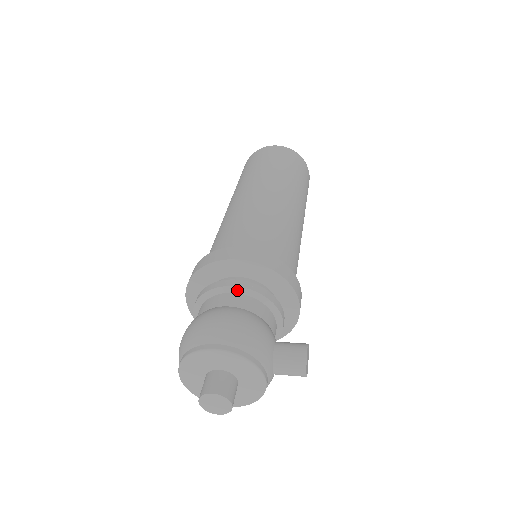
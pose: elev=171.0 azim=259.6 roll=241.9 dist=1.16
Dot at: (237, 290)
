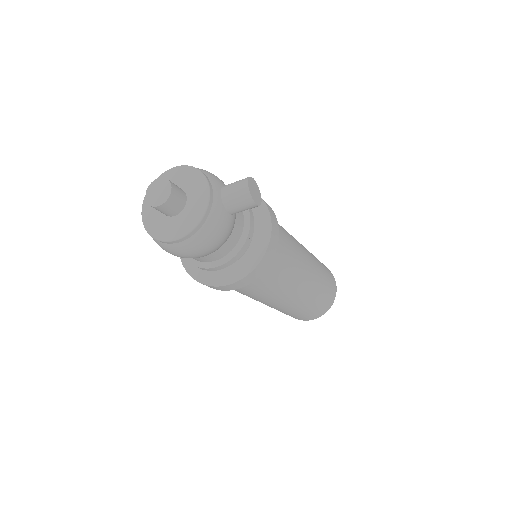
Dot at: occluded
